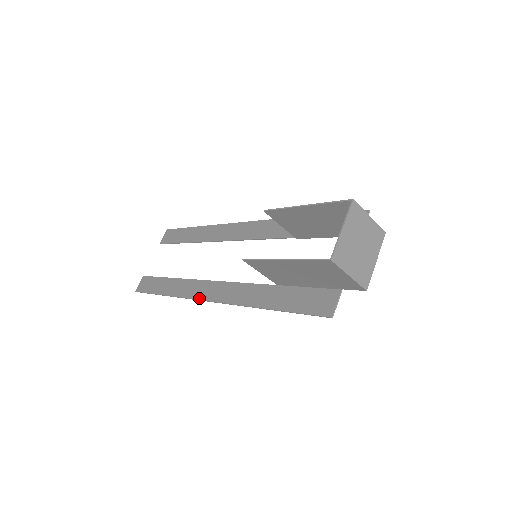
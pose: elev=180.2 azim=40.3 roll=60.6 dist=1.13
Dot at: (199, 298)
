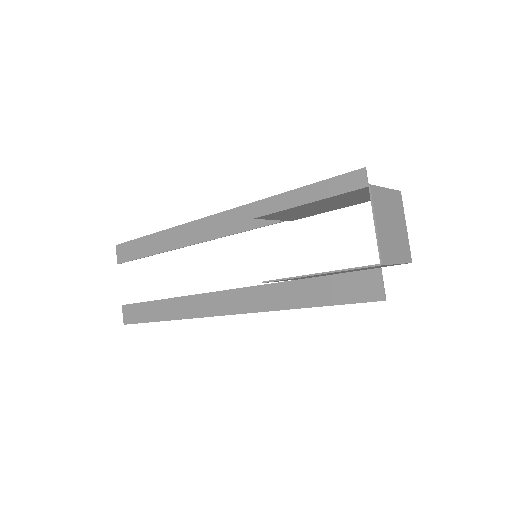
Dot at: (210, 315)
